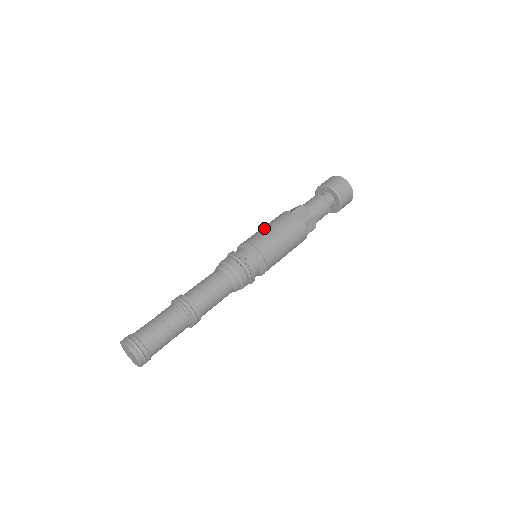
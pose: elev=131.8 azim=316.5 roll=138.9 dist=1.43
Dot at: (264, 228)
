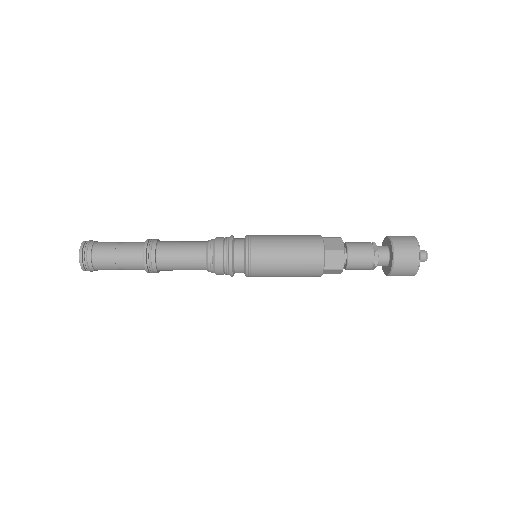
Dot at: occluded
